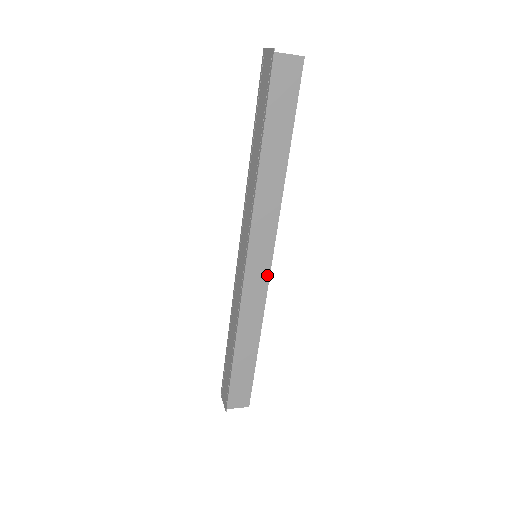
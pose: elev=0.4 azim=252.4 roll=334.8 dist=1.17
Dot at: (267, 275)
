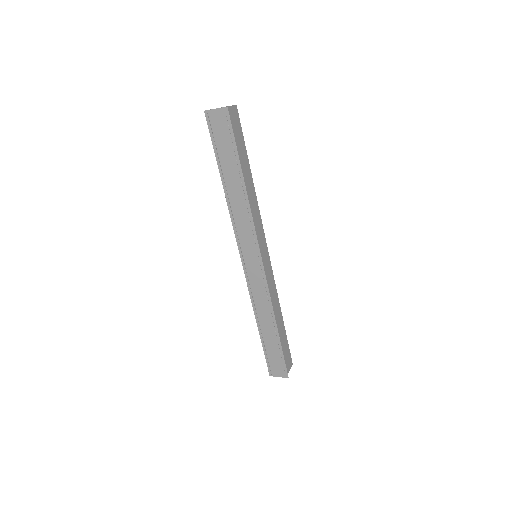
Dot at: (270, 263)
